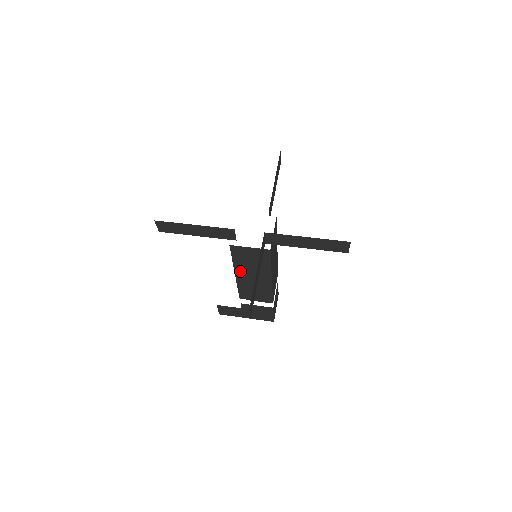
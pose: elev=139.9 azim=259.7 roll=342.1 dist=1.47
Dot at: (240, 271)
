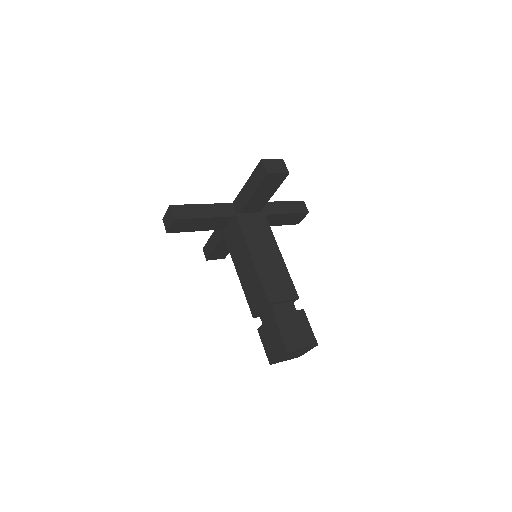
Dot at: (254, 250)
